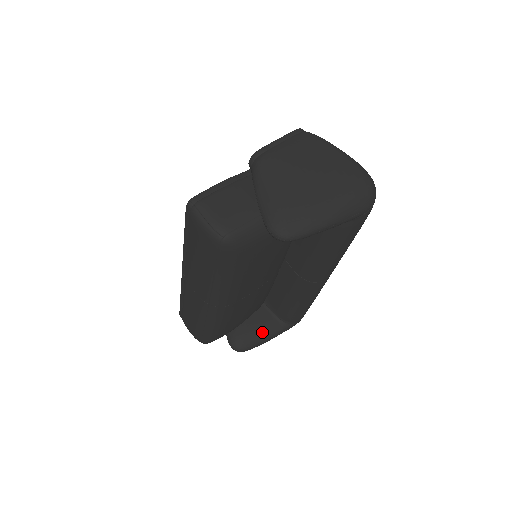
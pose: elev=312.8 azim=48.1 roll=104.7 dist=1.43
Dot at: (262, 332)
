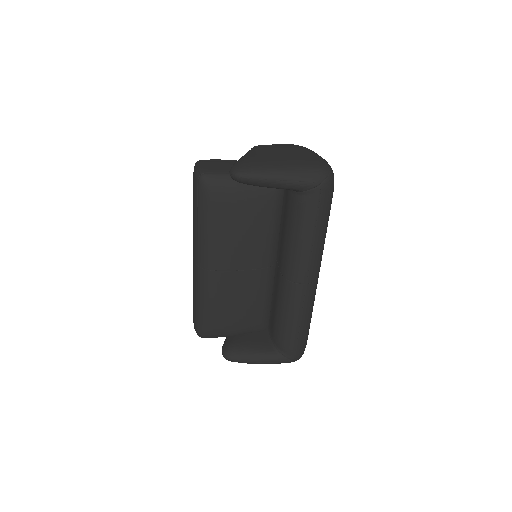
Dot at: (253, 349)
